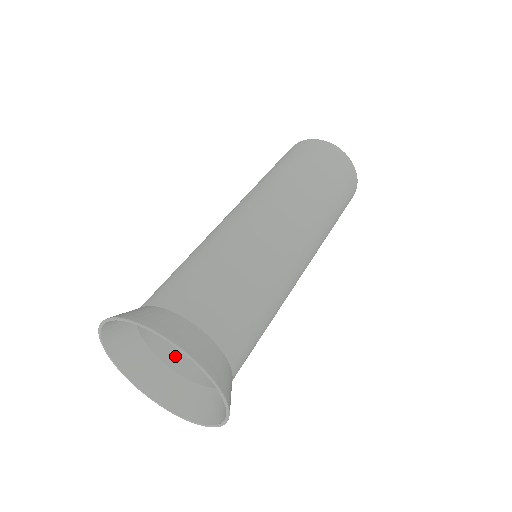
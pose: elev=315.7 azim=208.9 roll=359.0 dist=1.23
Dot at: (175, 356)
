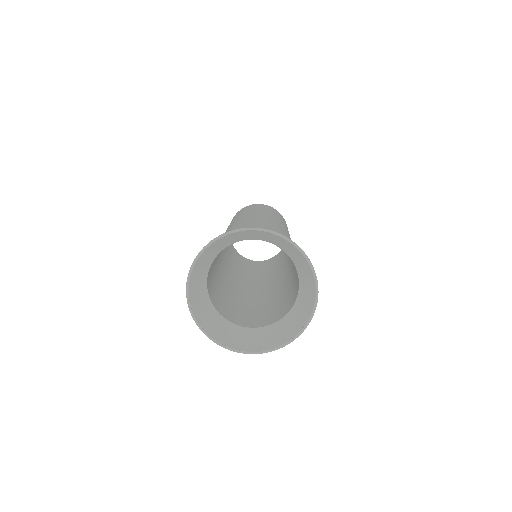
Dot at: (228, 315)
